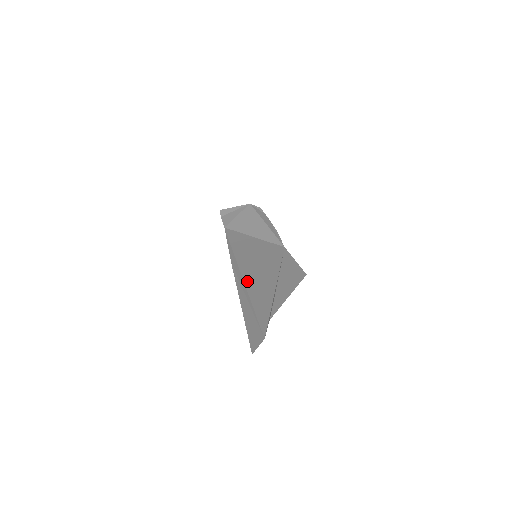
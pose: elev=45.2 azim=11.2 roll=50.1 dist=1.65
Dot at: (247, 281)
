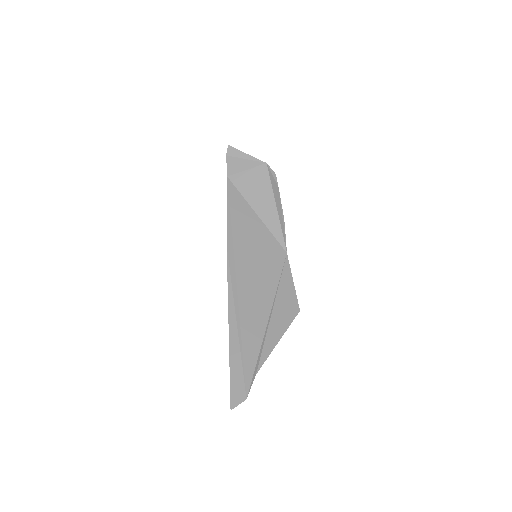
Dot at: (241, 296)
